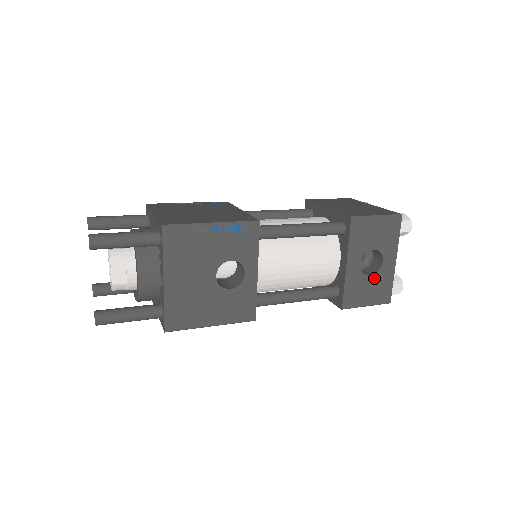
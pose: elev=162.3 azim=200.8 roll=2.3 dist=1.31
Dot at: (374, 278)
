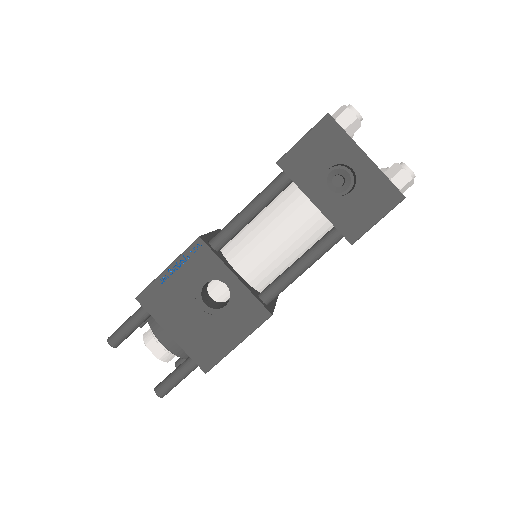
Dot at: (359, 191)
